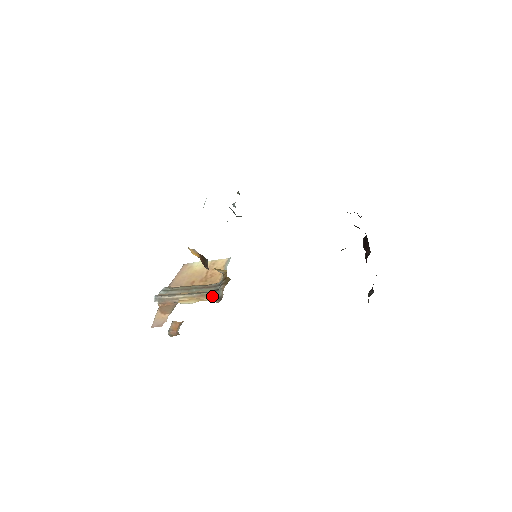
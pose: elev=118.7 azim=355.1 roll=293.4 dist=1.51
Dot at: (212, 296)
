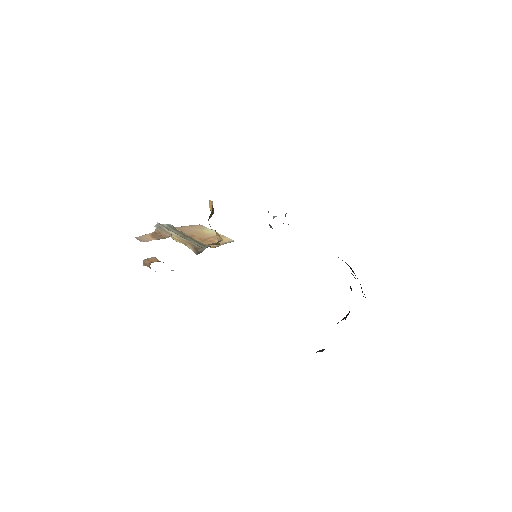
Dot at: (196, 248)
